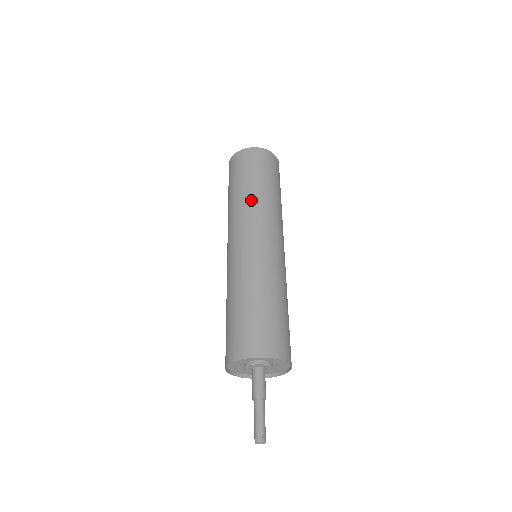
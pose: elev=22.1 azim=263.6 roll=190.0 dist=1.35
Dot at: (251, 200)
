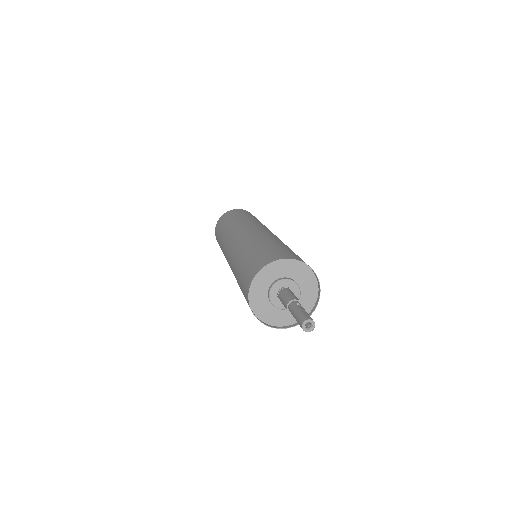
Dot at: (248, 219)
